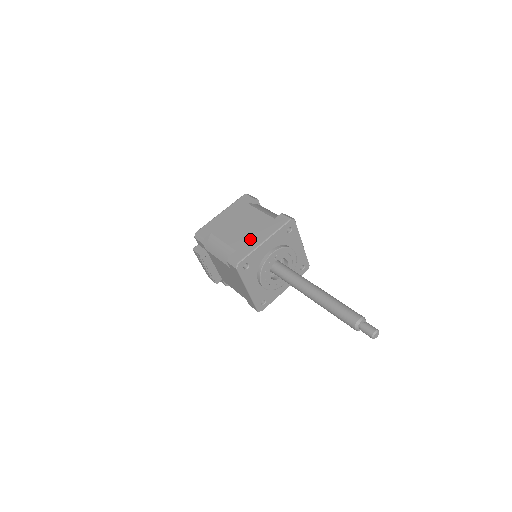
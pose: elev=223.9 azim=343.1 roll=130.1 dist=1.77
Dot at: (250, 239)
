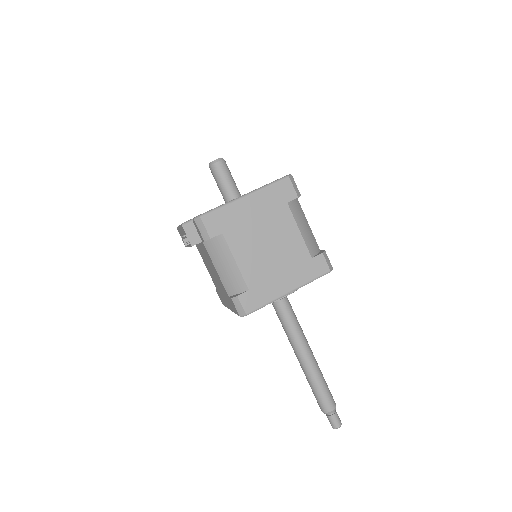
Dot at: (272, 279)
